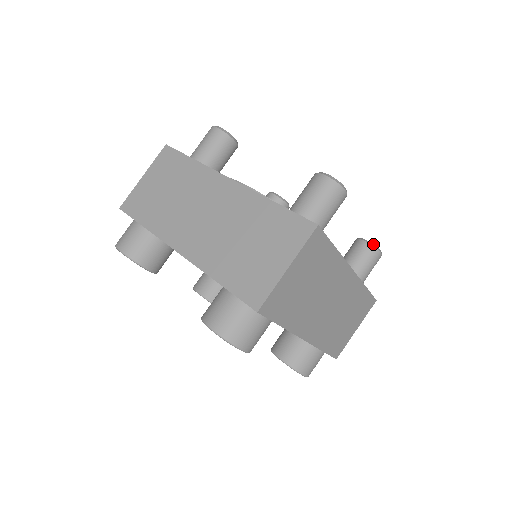
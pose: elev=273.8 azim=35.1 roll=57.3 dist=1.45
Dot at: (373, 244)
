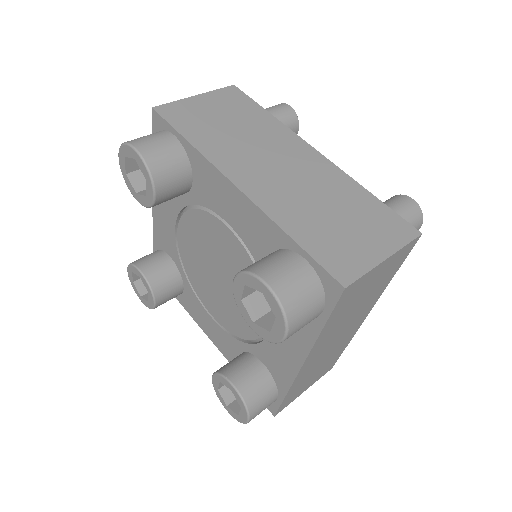
Dot at: occluded
